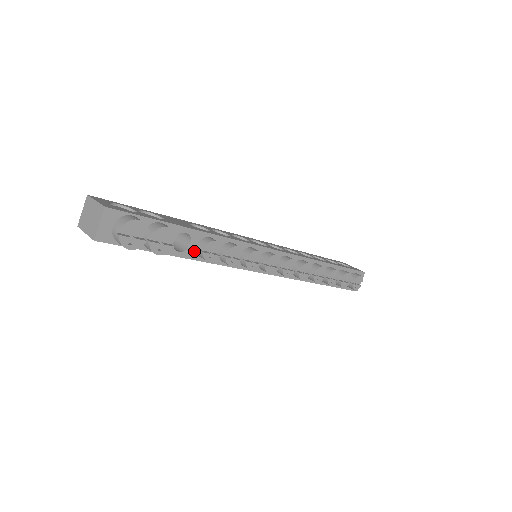
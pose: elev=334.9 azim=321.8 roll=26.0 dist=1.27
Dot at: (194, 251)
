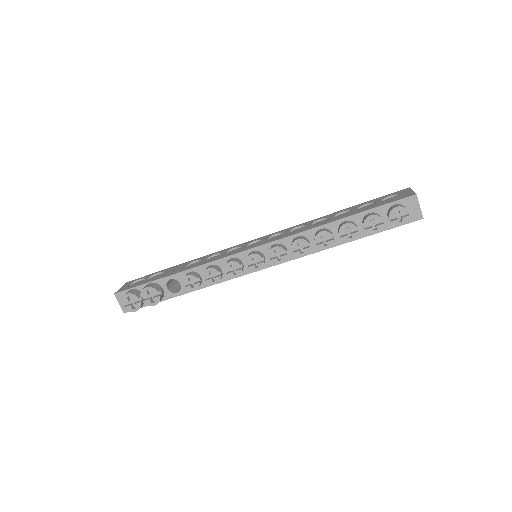
Dot at: occluded
